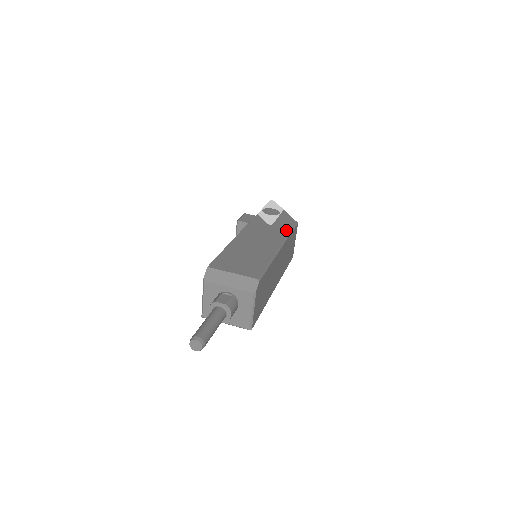
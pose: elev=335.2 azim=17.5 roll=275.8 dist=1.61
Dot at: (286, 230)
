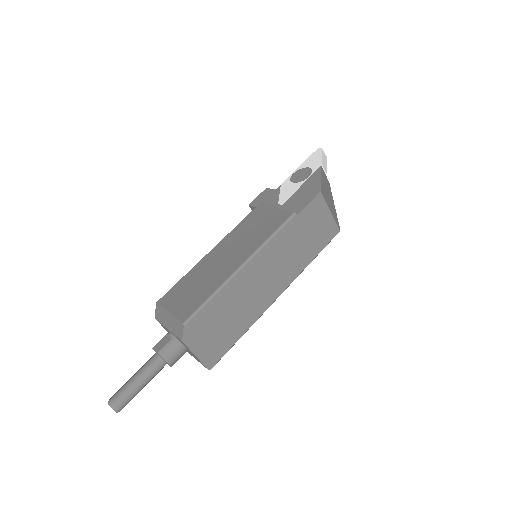
Dot at: (286, 215)
